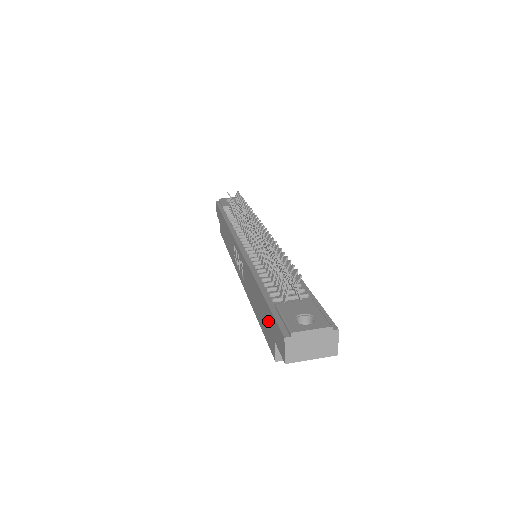
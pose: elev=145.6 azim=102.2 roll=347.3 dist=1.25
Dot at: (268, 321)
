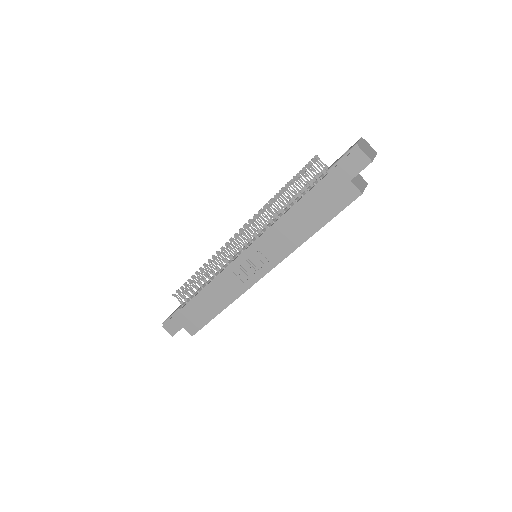
Dot at: (332, 188)
